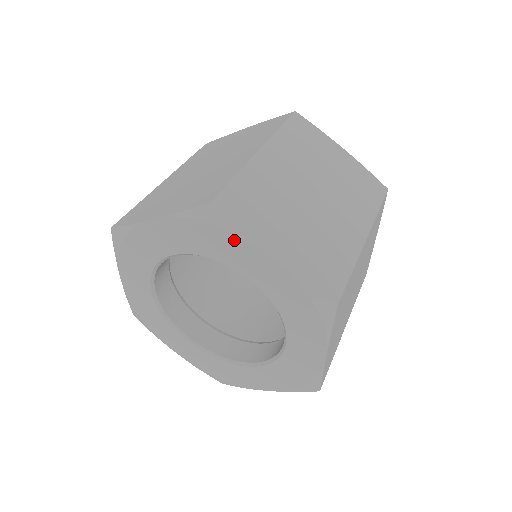
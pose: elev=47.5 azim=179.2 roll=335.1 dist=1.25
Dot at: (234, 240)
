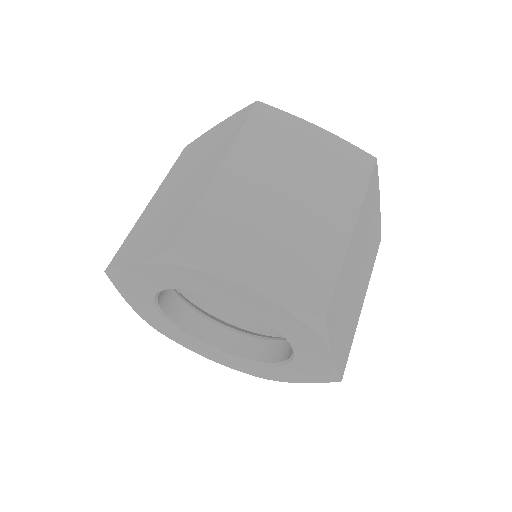
Dot at: (315, 340)
